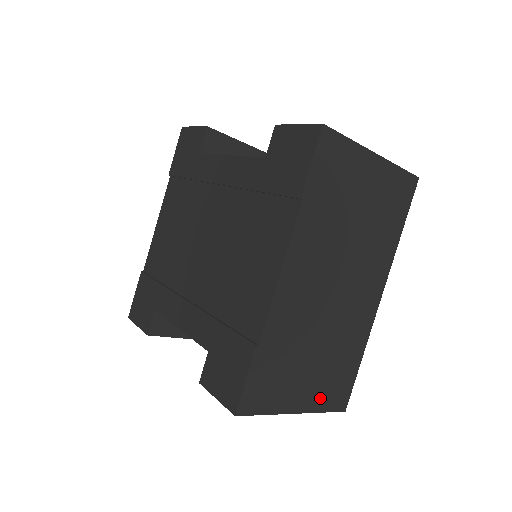
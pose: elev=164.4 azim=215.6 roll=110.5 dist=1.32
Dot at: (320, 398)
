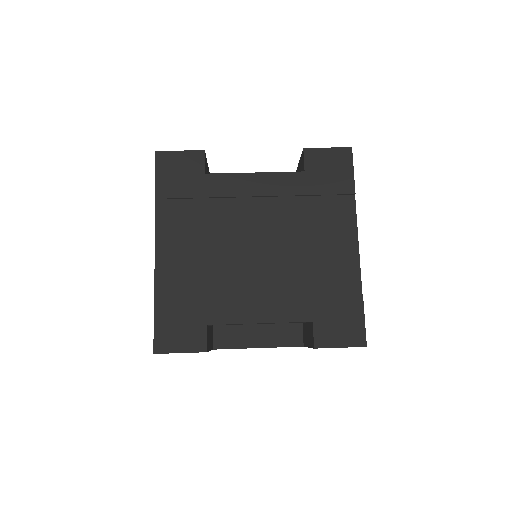
Dot at: occluded
